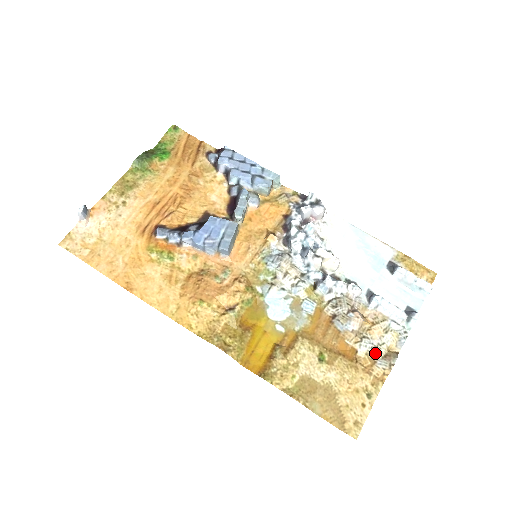
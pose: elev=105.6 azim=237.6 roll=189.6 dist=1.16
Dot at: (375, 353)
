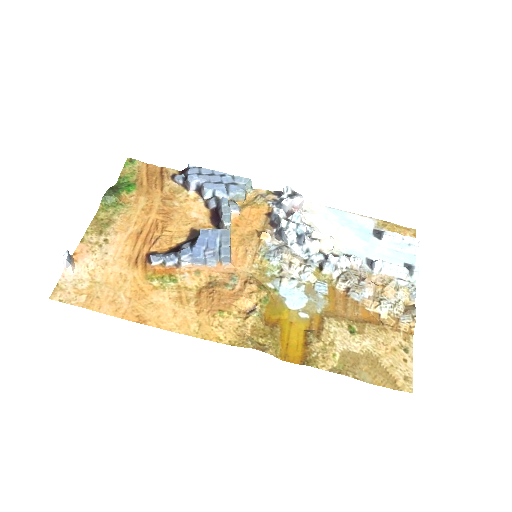
Dot at: (396, 311)
